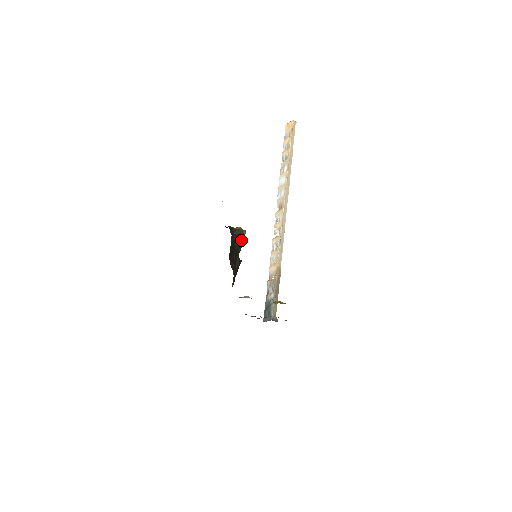
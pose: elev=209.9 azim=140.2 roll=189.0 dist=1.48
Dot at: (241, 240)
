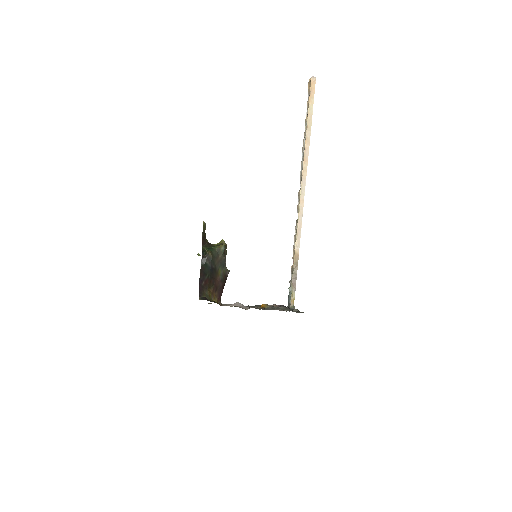
Dot at: (217, 257)
